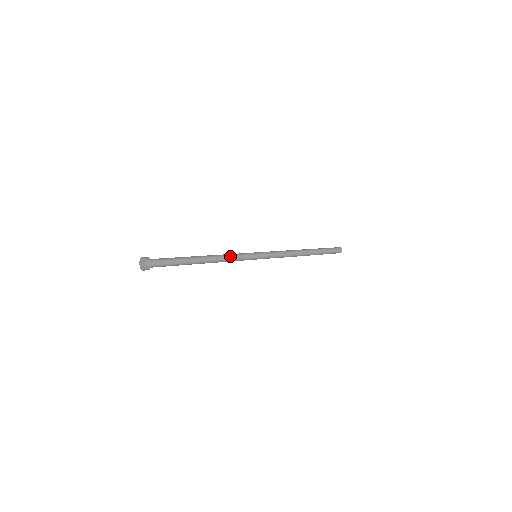
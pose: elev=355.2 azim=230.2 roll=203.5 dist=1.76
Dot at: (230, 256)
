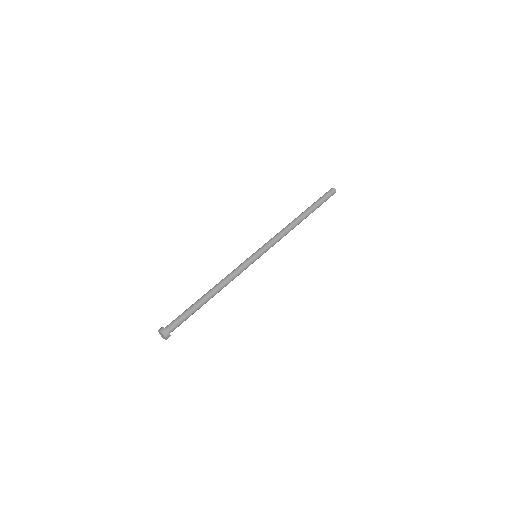
Dot at: occluded
